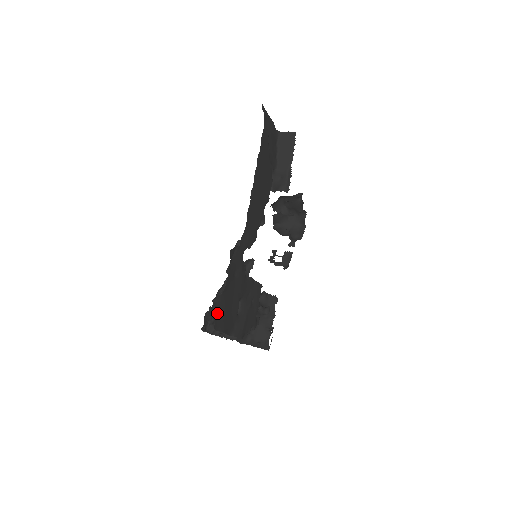
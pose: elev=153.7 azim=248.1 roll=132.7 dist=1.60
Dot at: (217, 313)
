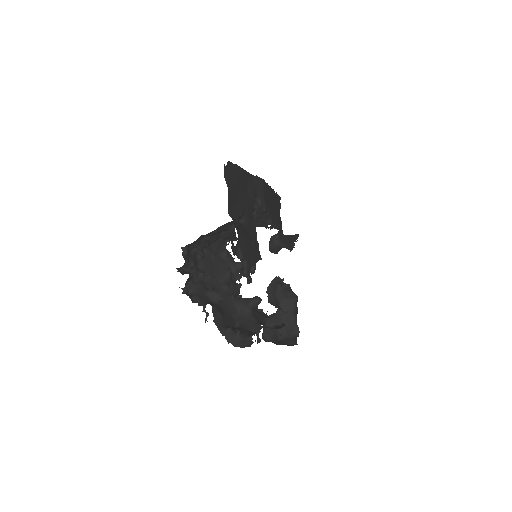
Dot at: (230, 167)
